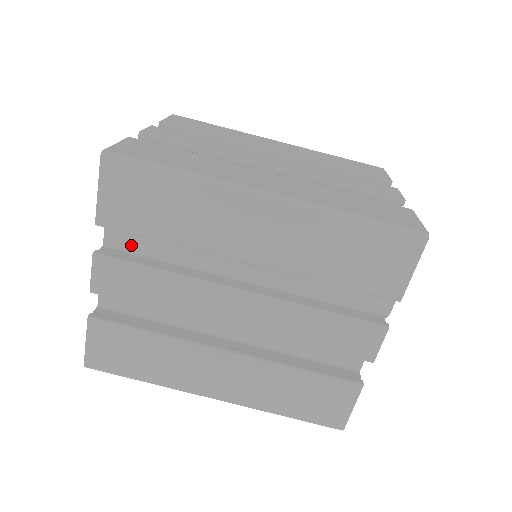
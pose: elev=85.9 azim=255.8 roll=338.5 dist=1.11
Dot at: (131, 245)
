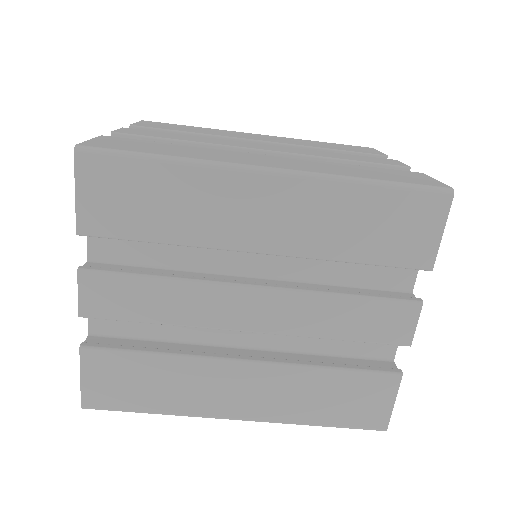
Dot at: (120, 256)
